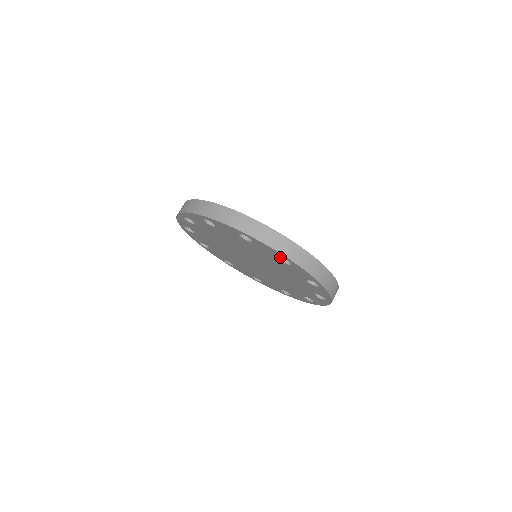
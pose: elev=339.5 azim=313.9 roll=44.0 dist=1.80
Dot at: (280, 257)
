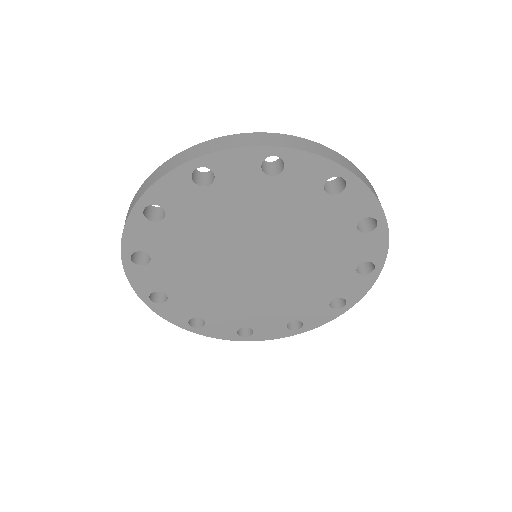
Dot at: (356, 222)
